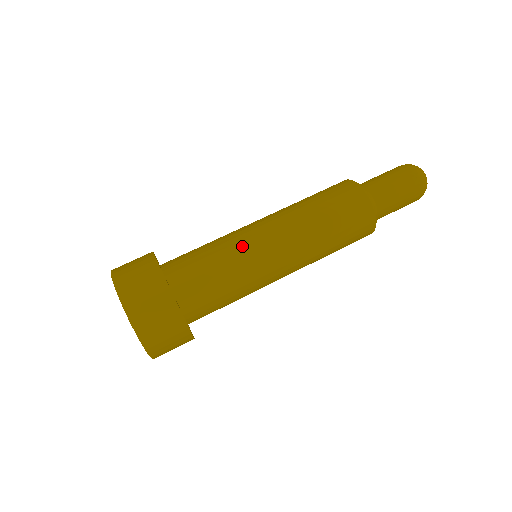
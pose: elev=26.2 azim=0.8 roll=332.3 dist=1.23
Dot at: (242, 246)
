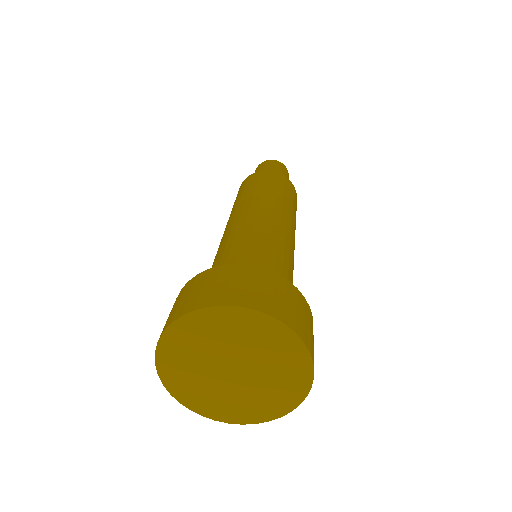
Dot at: (260, 230)
